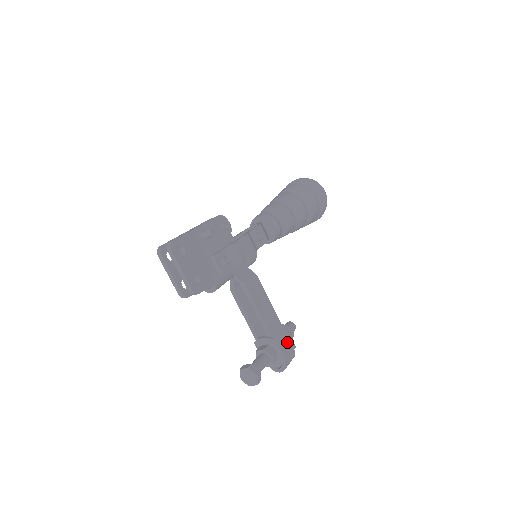
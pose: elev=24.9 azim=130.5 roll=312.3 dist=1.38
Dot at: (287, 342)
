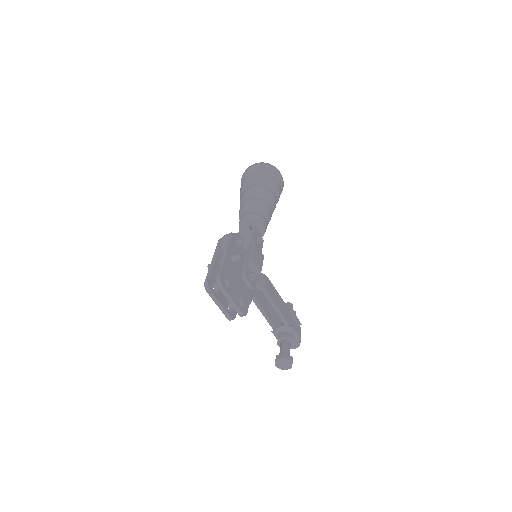
Dot at: (296, 323)
